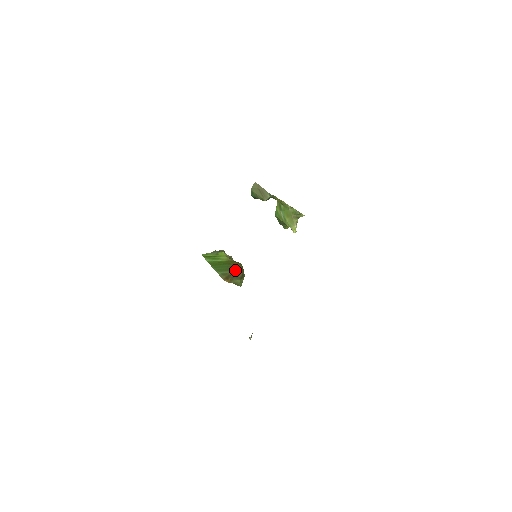
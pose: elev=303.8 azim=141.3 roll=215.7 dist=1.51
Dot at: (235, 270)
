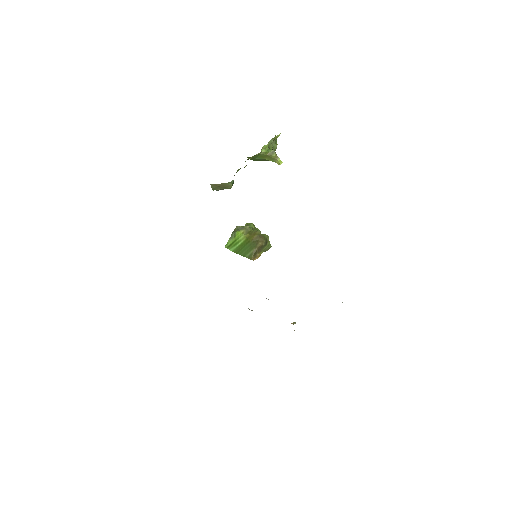
Dot at: (256, 245)
